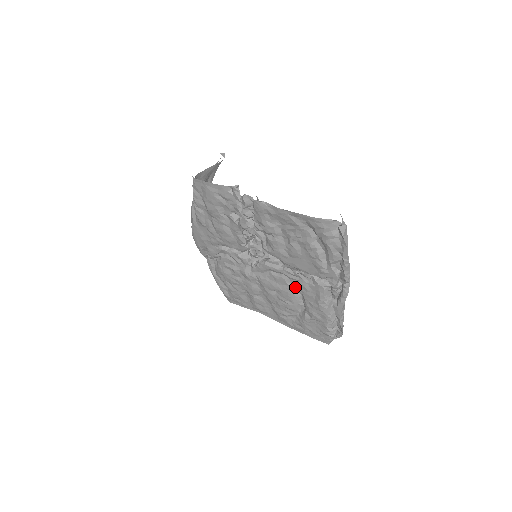
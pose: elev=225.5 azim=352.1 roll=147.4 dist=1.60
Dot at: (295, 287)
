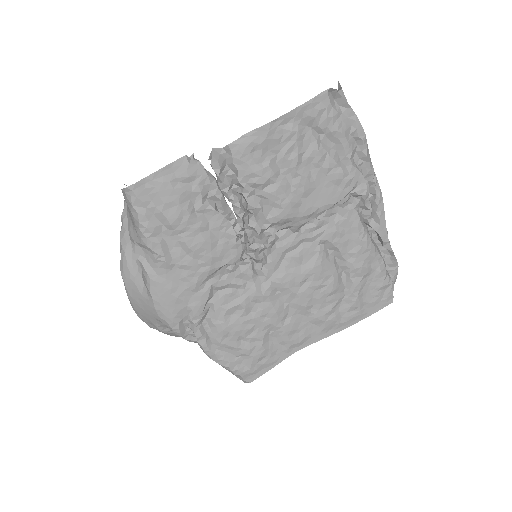
Dot at: (324, 249)
